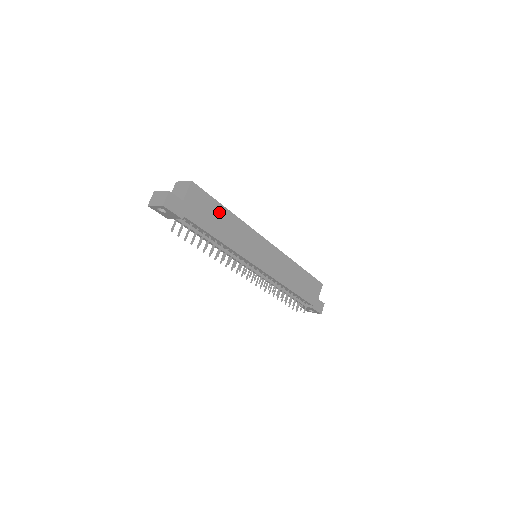
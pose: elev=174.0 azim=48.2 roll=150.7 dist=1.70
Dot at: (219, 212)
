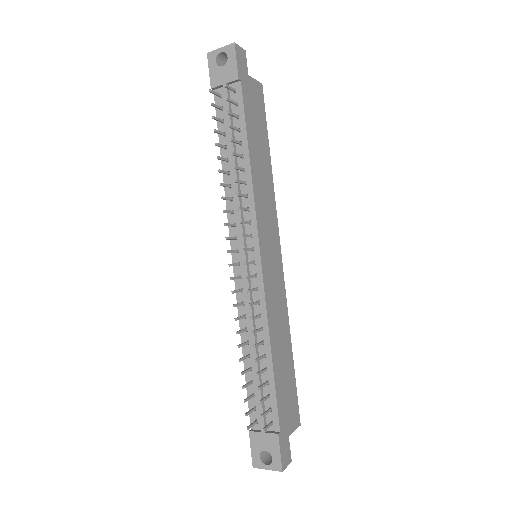
Dot at: (263, 141)
